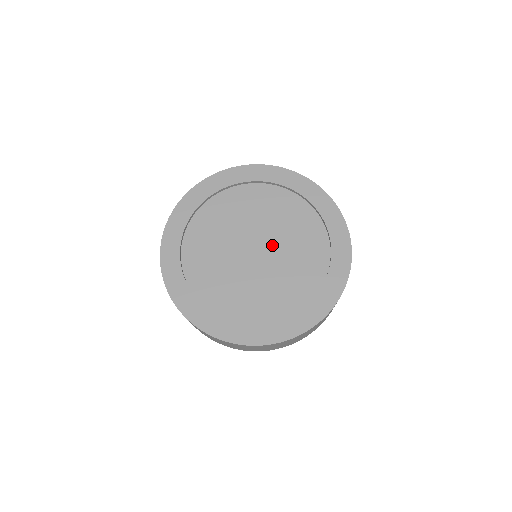
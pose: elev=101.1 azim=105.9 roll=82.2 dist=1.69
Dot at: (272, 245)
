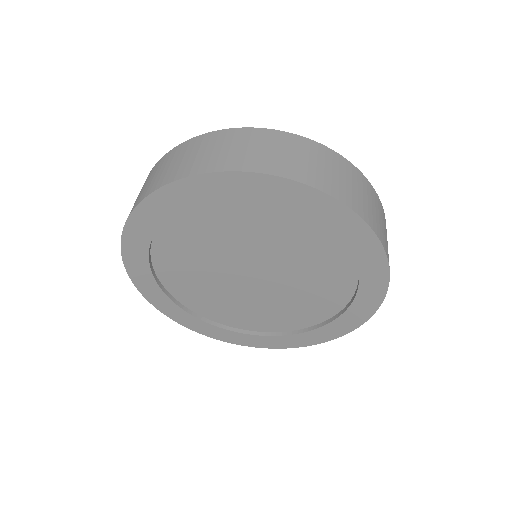
Dot at: (276, 280)
